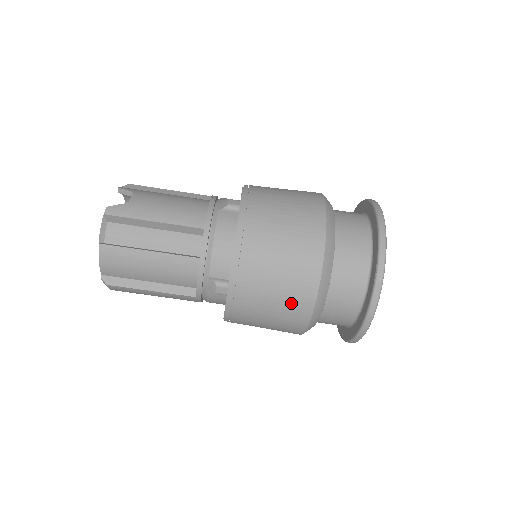
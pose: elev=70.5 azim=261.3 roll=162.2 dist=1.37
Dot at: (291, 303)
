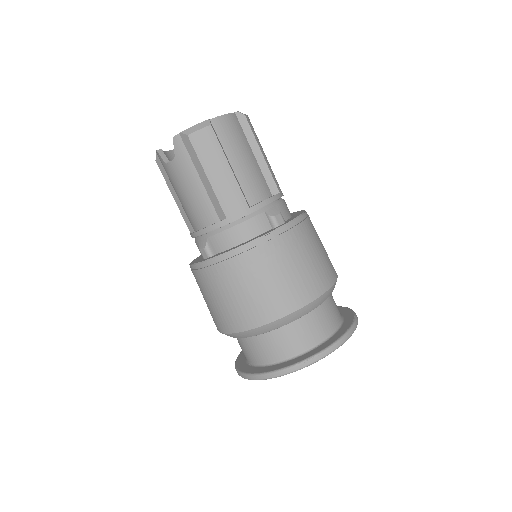
Dot at: (318, 272)
